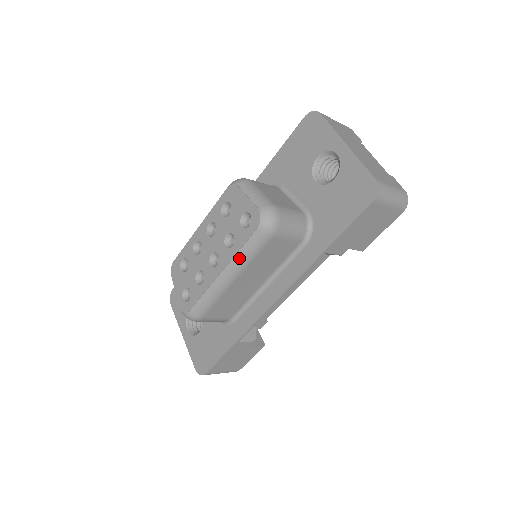
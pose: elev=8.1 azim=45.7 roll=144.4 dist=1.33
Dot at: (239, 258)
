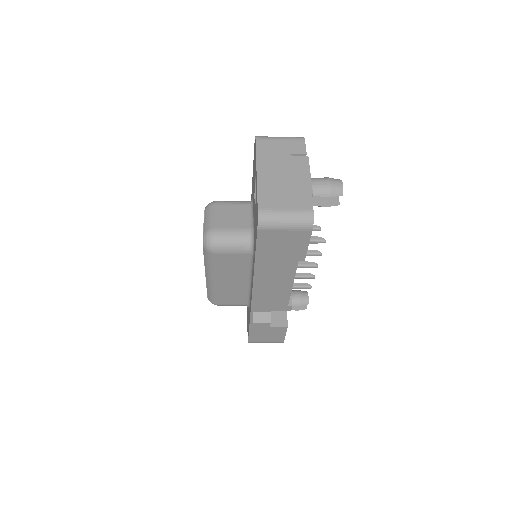
Dot at: (207, 267)
